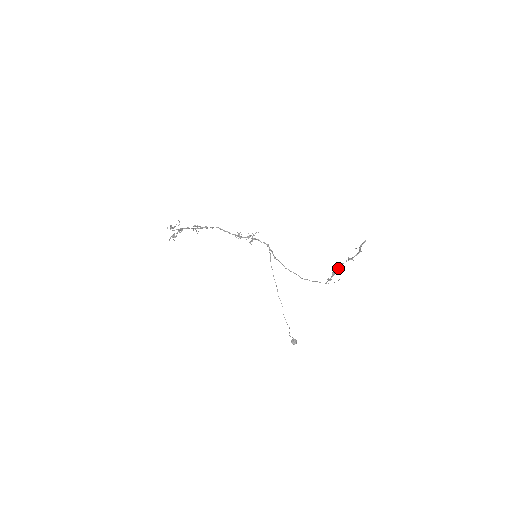
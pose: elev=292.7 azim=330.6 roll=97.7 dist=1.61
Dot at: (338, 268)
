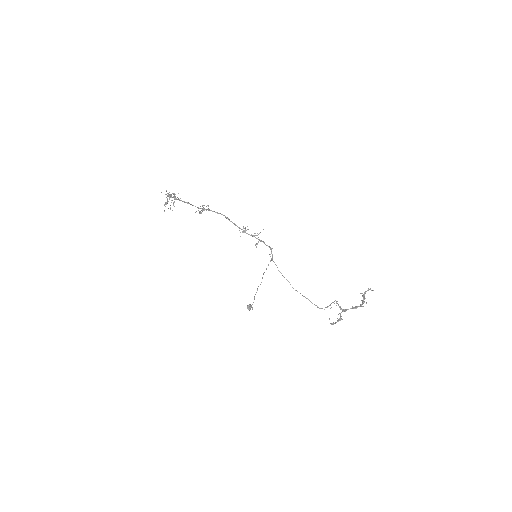
Dot at: (341, 312)
